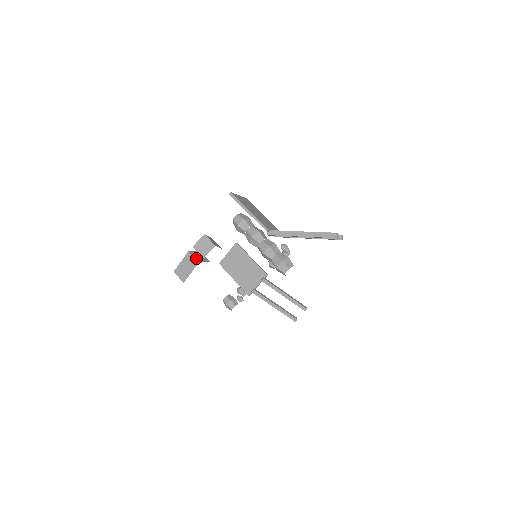
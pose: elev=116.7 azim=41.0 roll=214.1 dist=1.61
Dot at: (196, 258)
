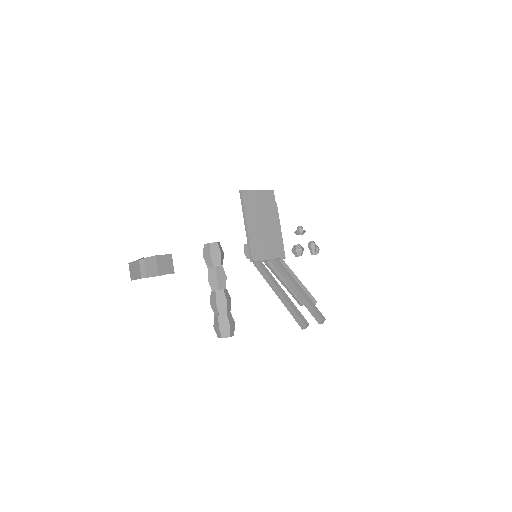
Dot at: (143, 271)
